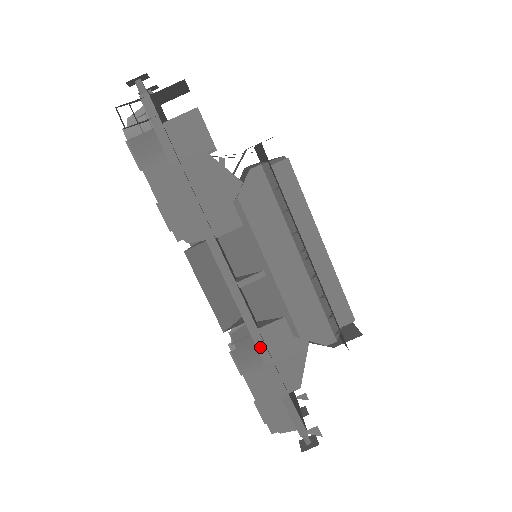
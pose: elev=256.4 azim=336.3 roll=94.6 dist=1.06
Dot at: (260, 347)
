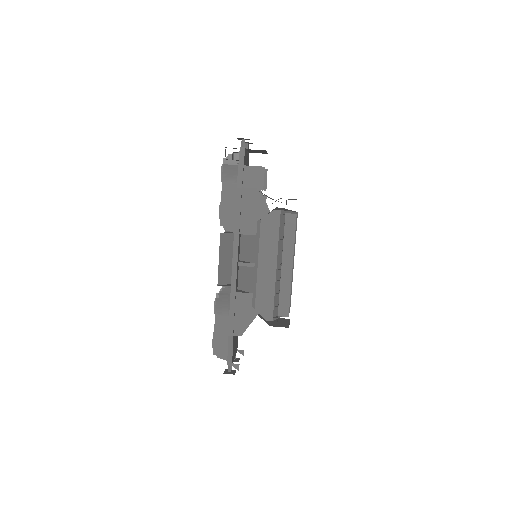
Dot at: (232, 302)
